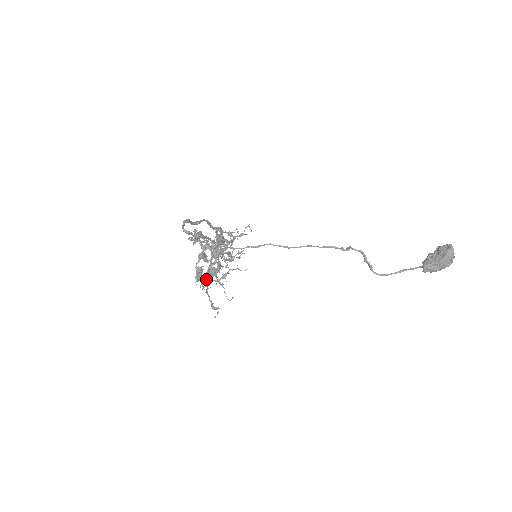
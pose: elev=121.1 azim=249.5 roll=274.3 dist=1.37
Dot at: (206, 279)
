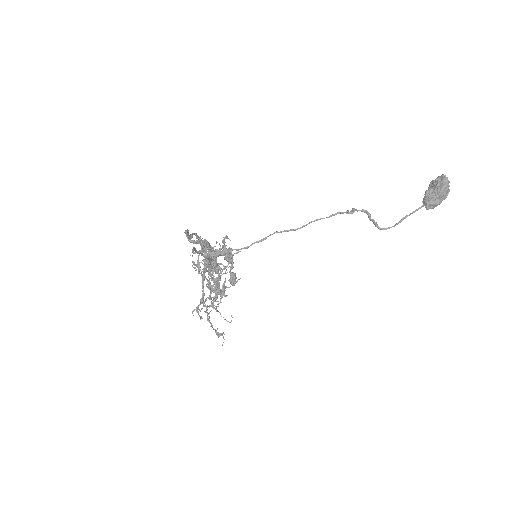
Dot at: (225, 290)
